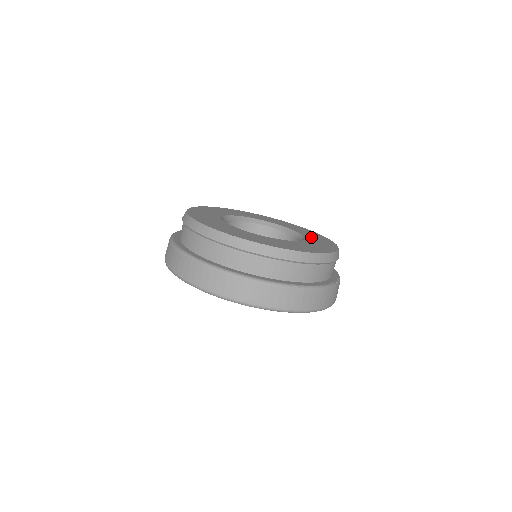
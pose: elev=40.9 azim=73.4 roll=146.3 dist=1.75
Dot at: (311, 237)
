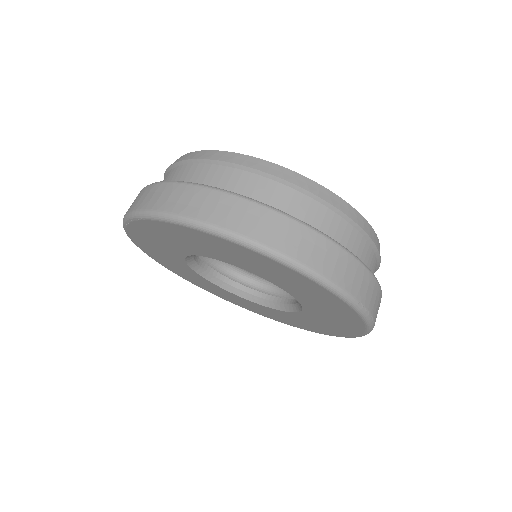
Dot at: occluded
